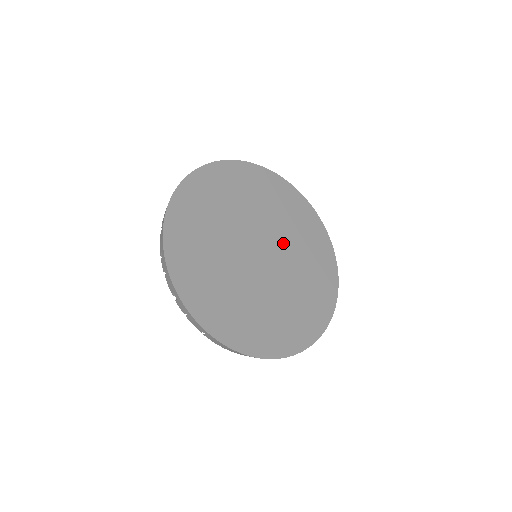
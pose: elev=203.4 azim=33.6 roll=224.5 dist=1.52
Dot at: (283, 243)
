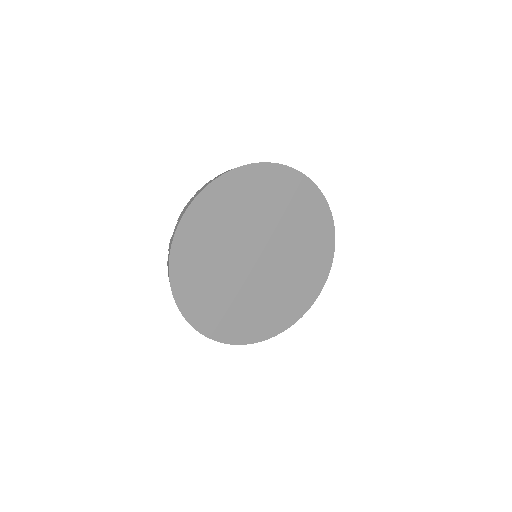
Dot at: (283, 241)
